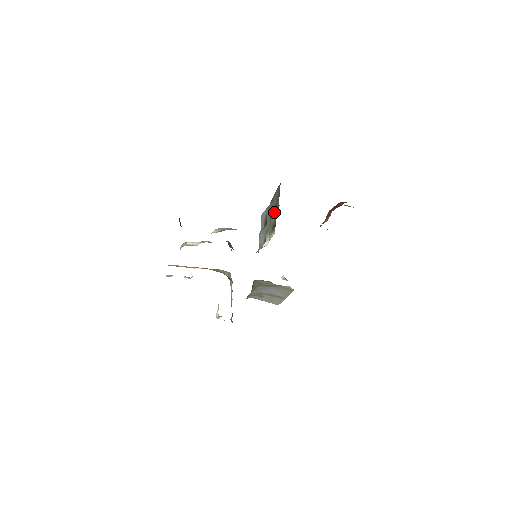
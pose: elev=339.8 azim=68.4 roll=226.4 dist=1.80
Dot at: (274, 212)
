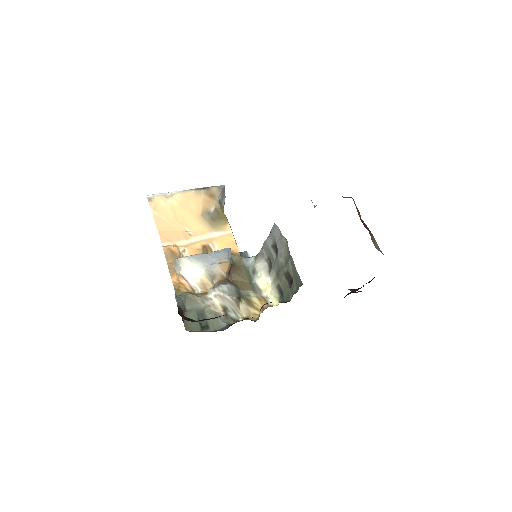
Dot at: (286, 279)
